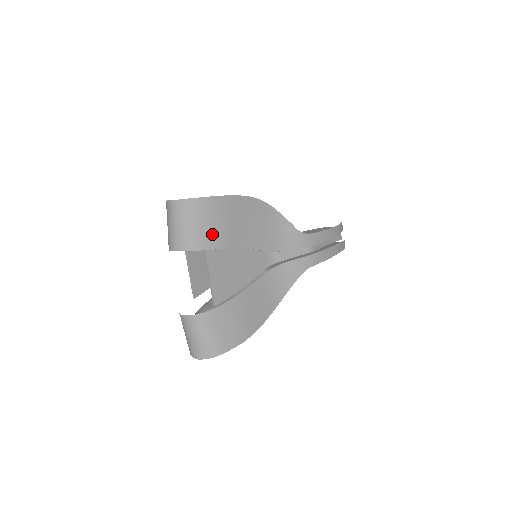
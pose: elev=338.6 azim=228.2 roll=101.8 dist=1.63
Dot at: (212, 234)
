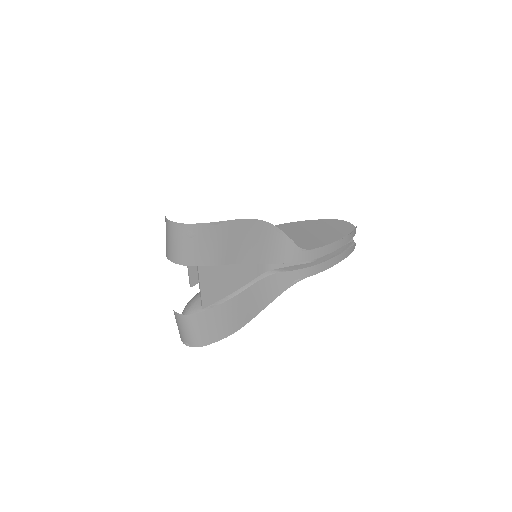
Dot at: (205, 254)
